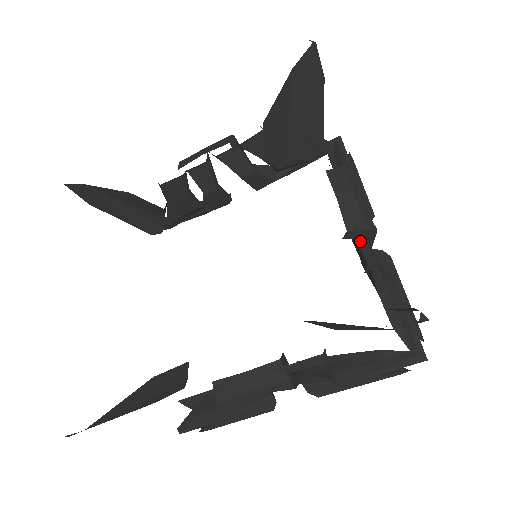
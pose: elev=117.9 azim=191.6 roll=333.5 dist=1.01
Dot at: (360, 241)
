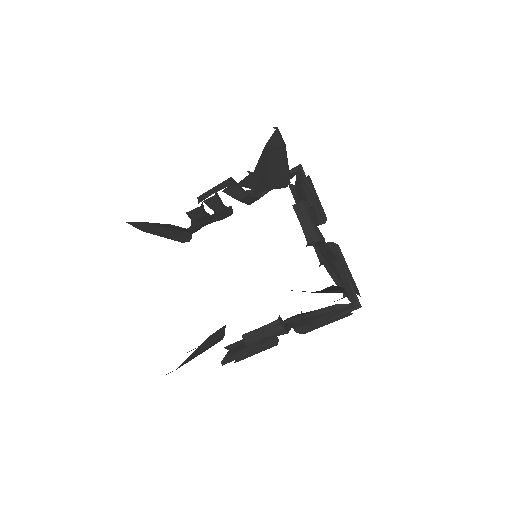
Dot at: (315, 249)
